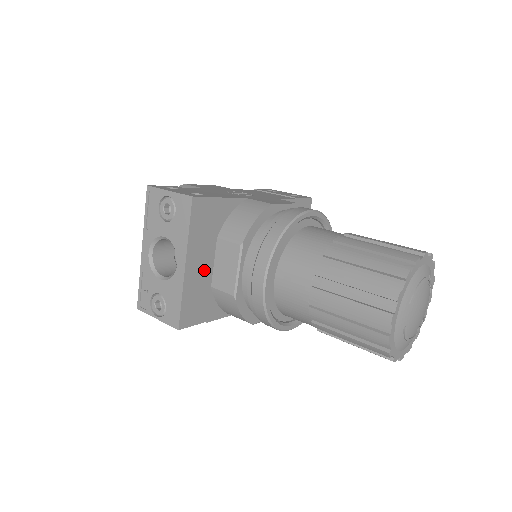
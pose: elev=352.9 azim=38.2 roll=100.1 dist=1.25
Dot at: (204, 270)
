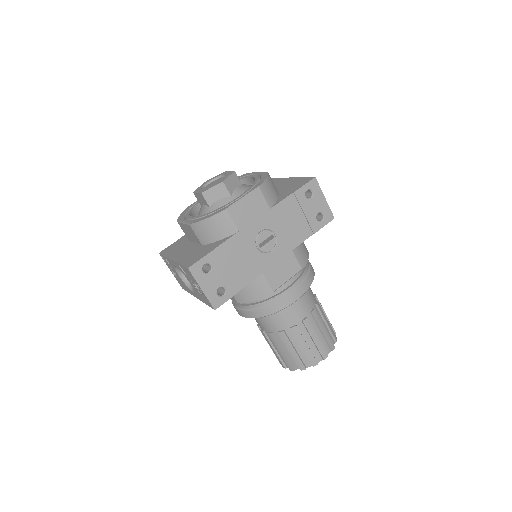
Dot at: occluded
